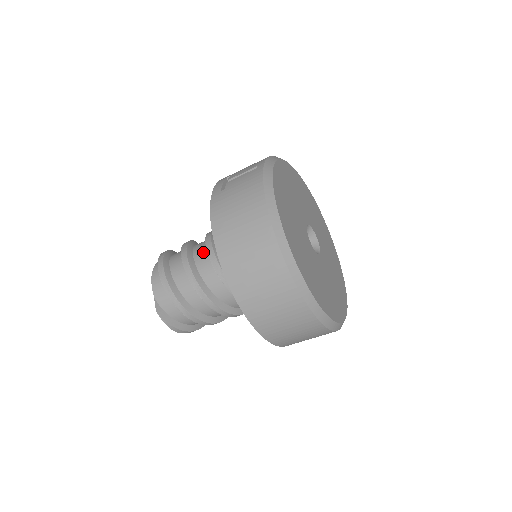
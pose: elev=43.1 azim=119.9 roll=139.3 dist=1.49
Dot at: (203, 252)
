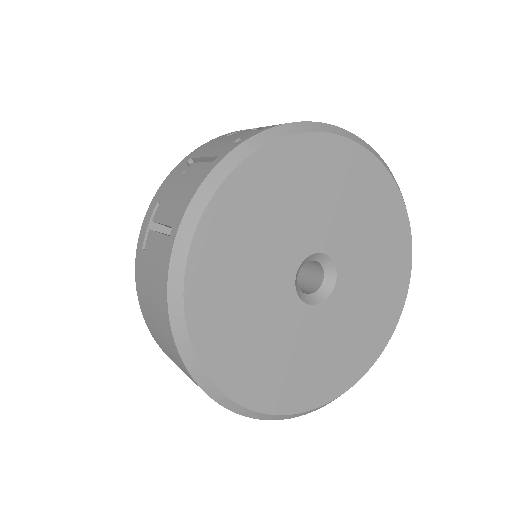
Dot at: occluded
